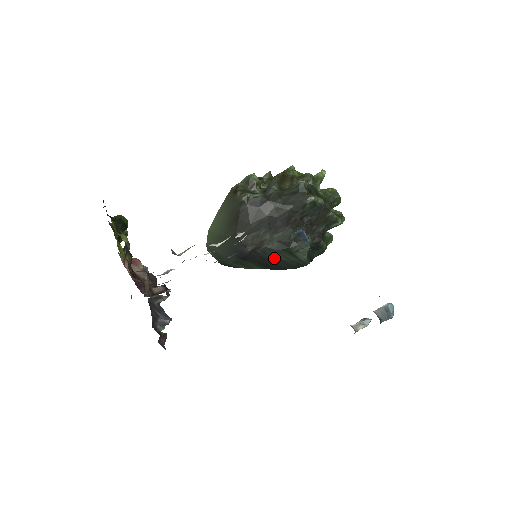
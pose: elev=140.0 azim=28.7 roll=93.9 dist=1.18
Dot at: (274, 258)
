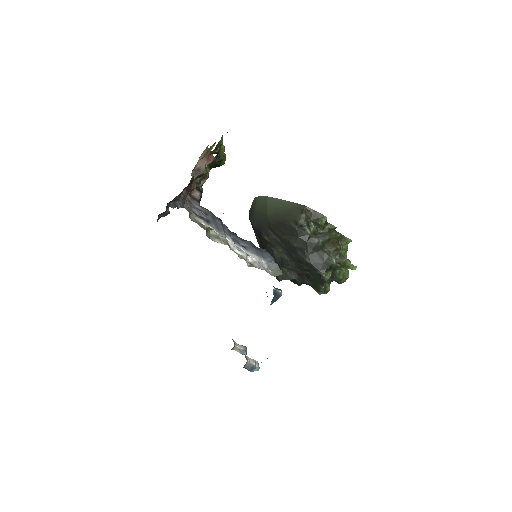
Dot at: occluded
